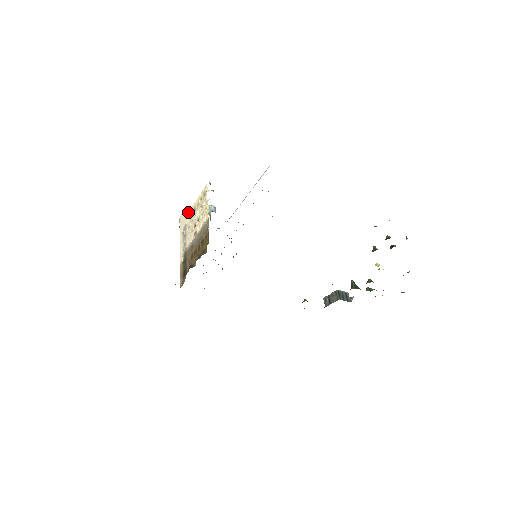
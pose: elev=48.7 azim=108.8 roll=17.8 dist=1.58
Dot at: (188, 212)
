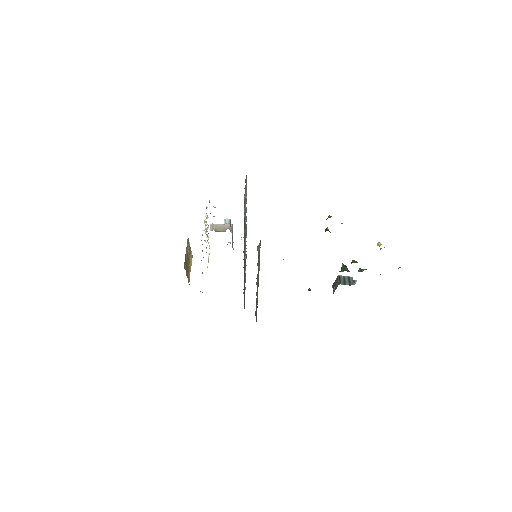
Dot at: (211, 228)
